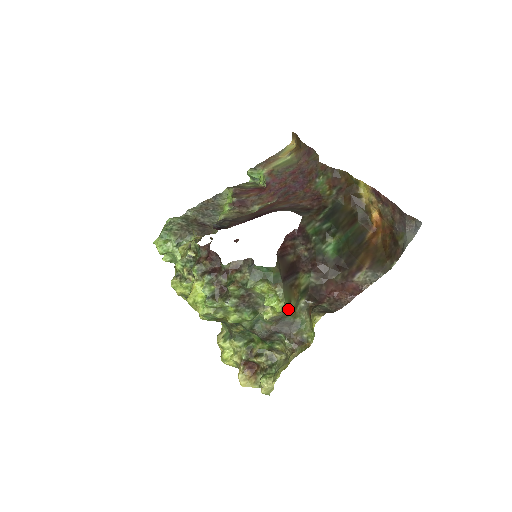
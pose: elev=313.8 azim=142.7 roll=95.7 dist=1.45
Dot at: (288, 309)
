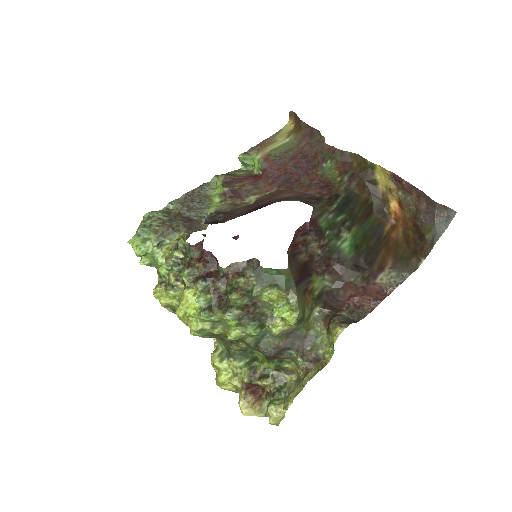
Dot at: (302, 320)
